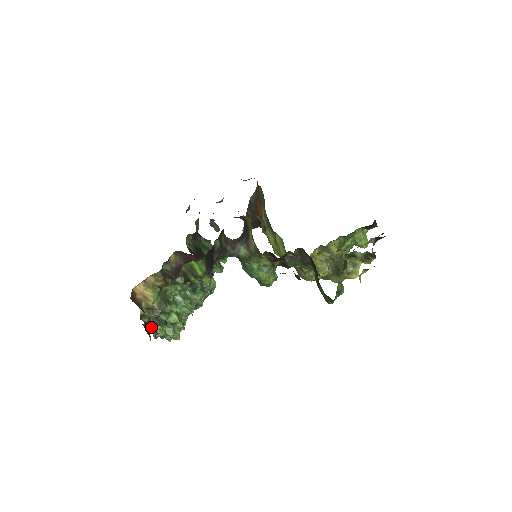
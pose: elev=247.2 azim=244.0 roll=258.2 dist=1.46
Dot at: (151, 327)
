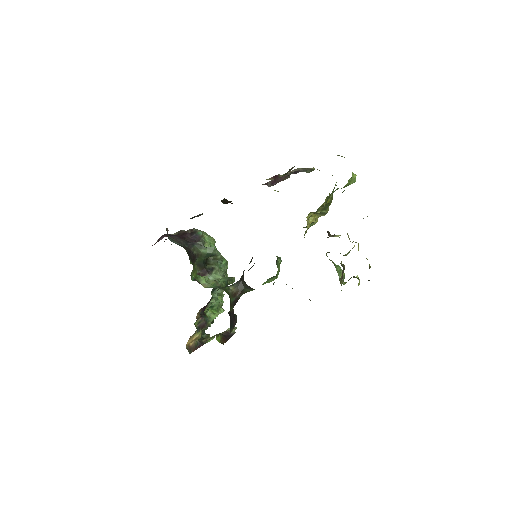
Dot at: occluded
